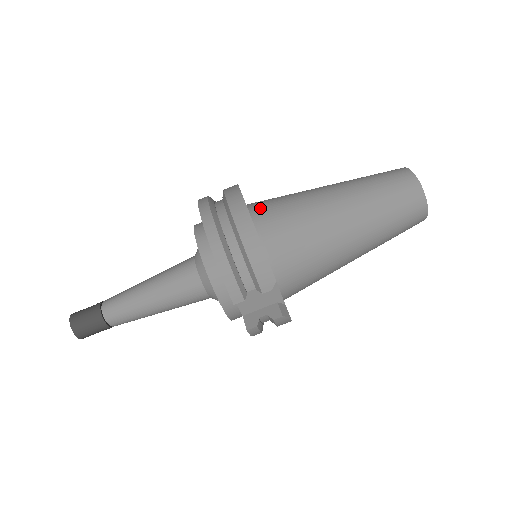
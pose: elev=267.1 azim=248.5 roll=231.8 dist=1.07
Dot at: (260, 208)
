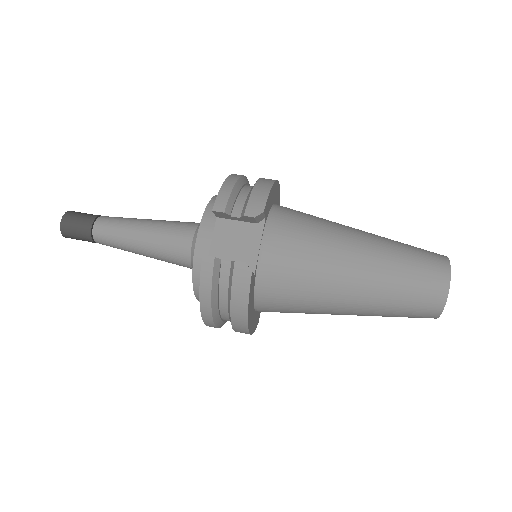
Dot at: occluded
